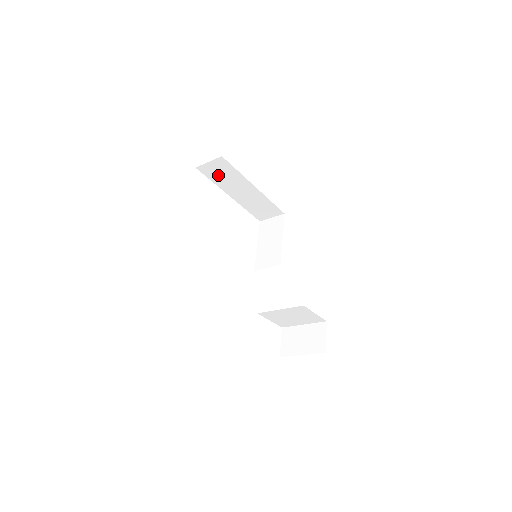
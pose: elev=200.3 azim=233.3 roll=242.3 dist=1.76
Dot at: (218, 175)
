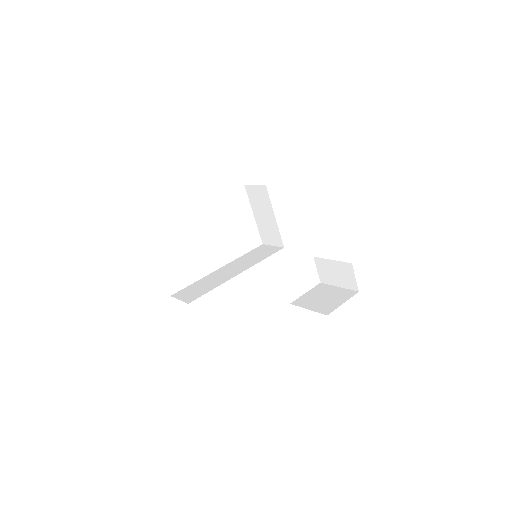
Dot at: occluded
